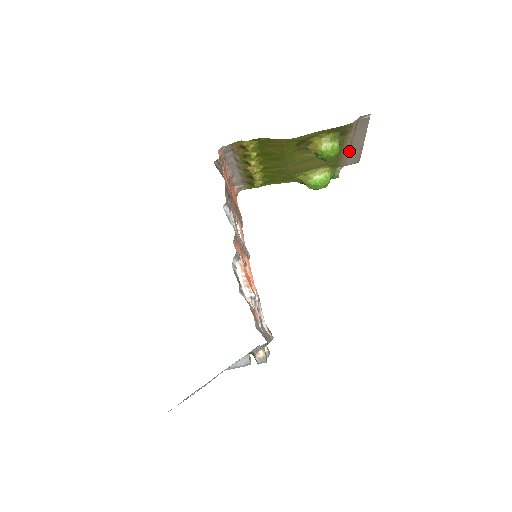
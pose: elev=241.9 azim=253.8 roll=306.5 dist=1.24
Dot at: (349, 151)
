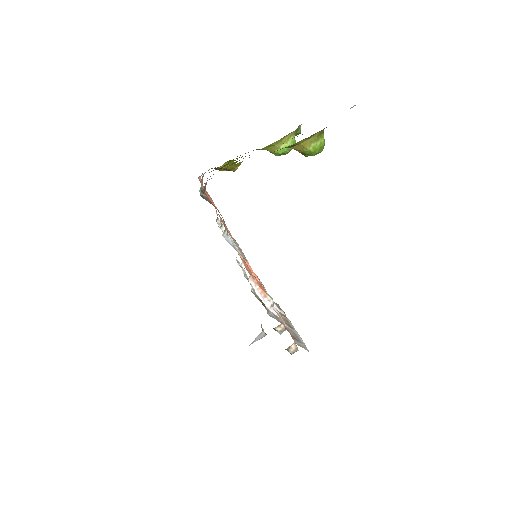
Dot at: occluded
